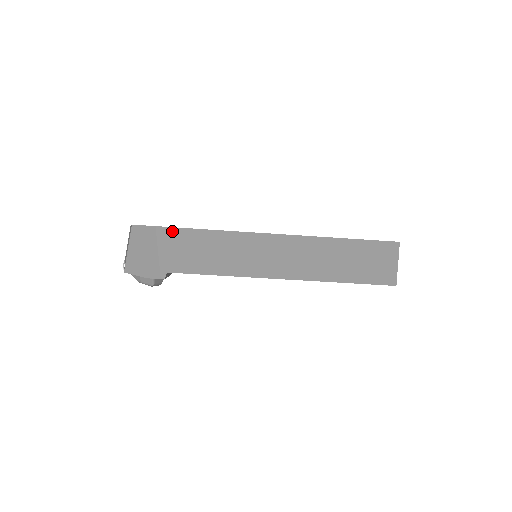
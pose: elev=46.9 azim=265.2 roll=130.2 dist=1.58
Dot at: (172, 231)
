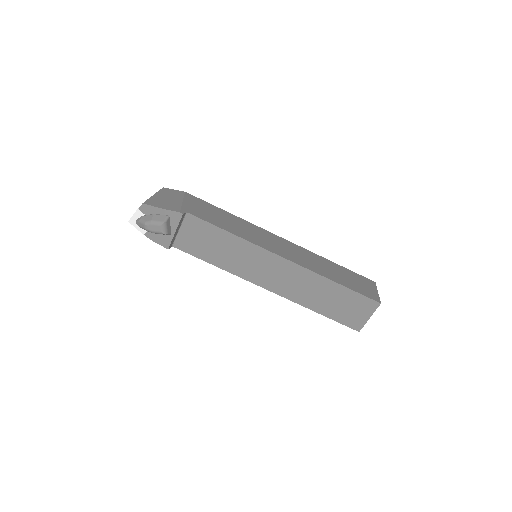
Dot at: (198, 199)
